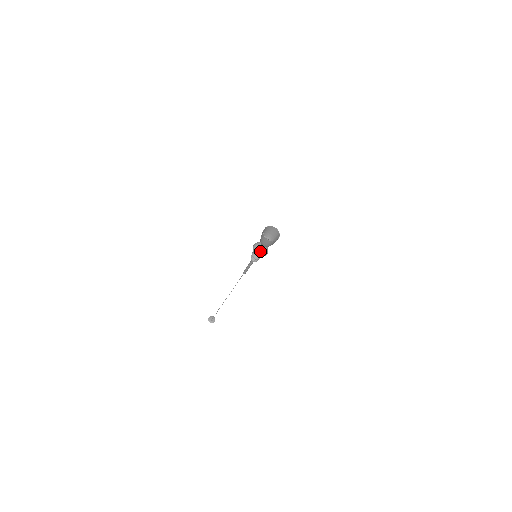
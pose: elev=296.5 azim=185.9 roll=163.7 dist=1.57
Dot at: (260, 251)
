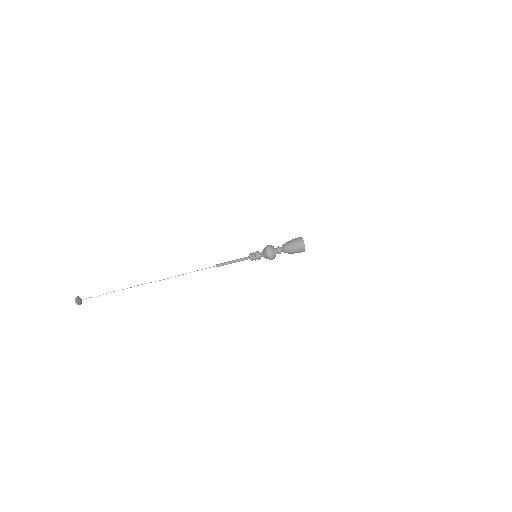
Dot at: (273, 251)
